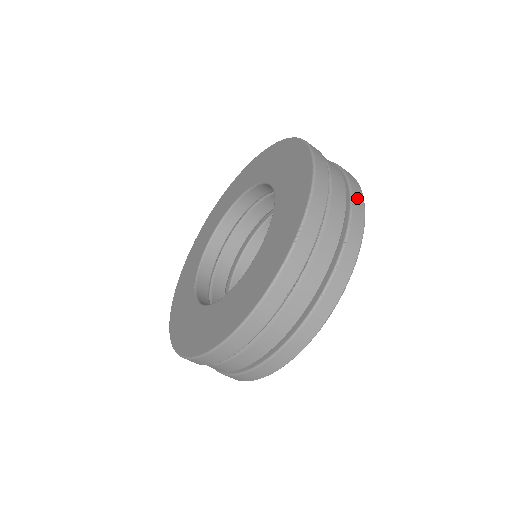
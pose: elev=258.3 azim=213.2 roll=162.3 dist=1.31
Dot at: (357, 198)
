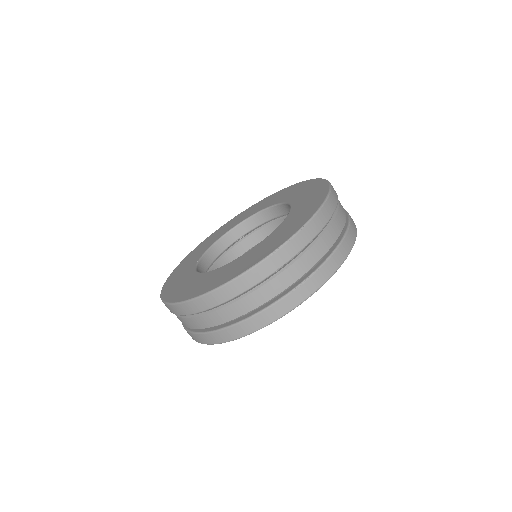
Dot at: (352, 229)
